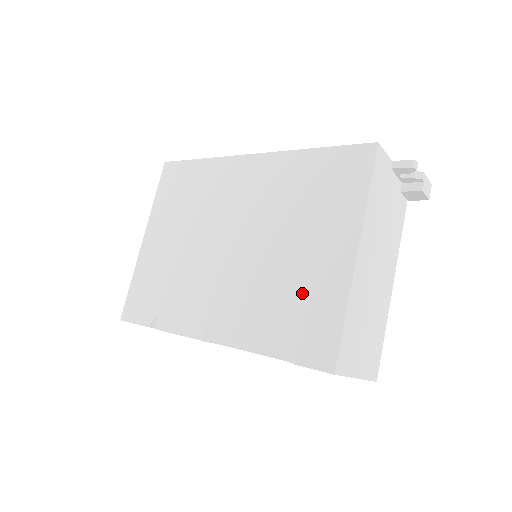
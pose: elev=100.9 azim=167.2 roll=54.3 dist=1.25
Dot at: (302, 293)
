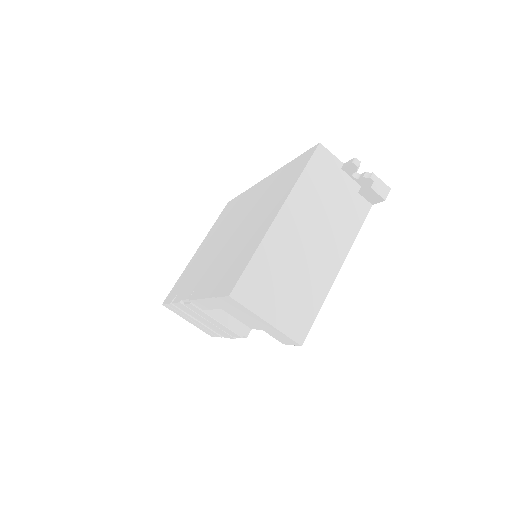
Dot at: (242, 251)
